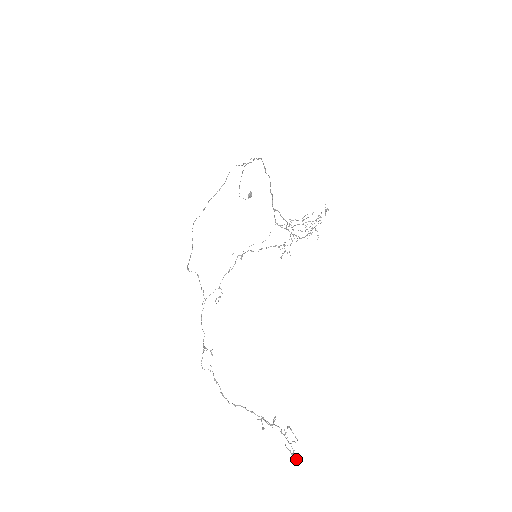
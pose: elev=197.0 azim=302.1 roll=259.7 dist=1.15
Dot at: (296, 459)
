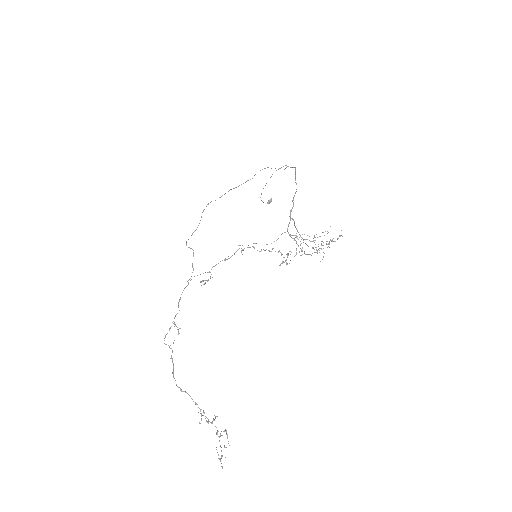
Dot at: occluded
